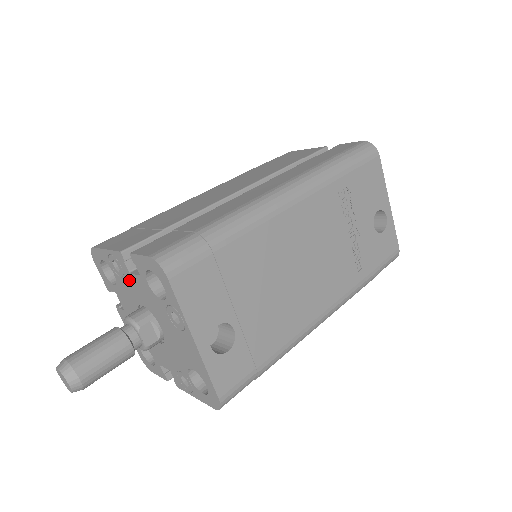
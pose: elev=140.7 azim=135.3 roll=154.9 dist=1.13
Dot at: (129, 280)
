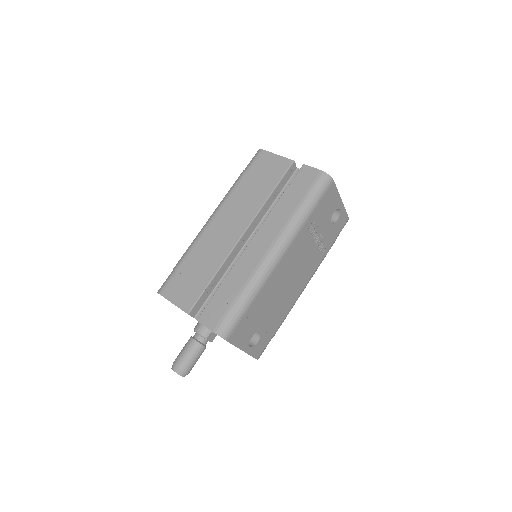
Dot at: occluded
